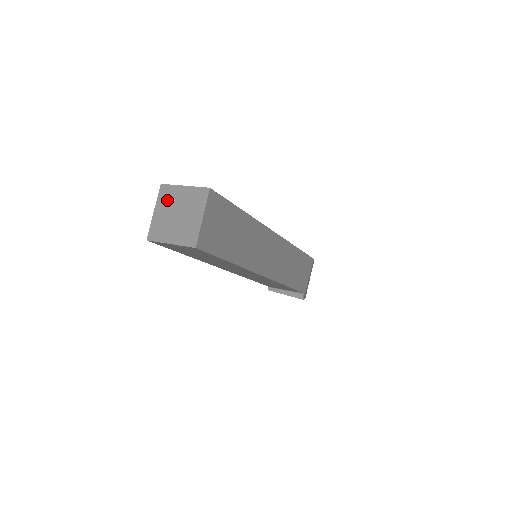
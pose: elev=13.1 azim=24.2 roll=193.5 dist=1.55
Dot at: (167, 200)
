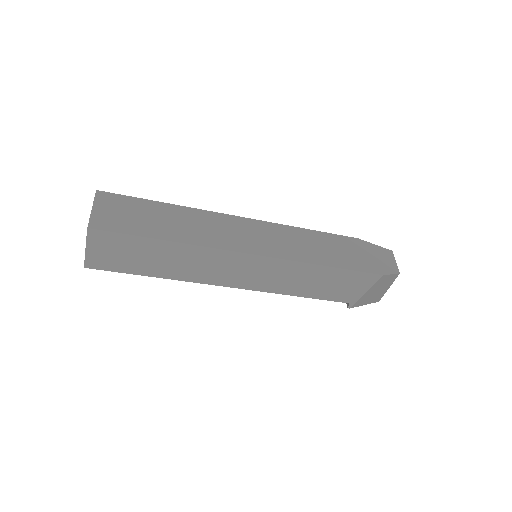
Dot at: occluded
